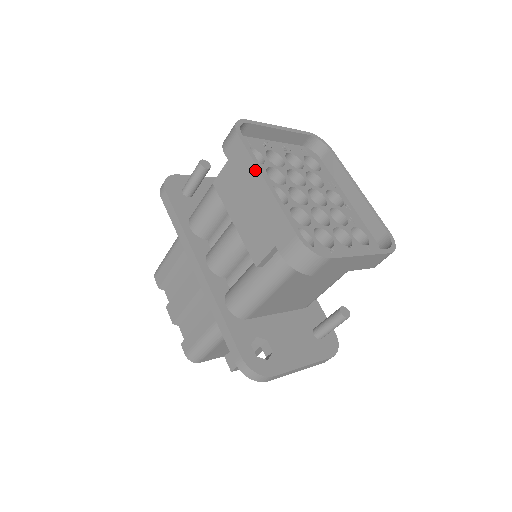
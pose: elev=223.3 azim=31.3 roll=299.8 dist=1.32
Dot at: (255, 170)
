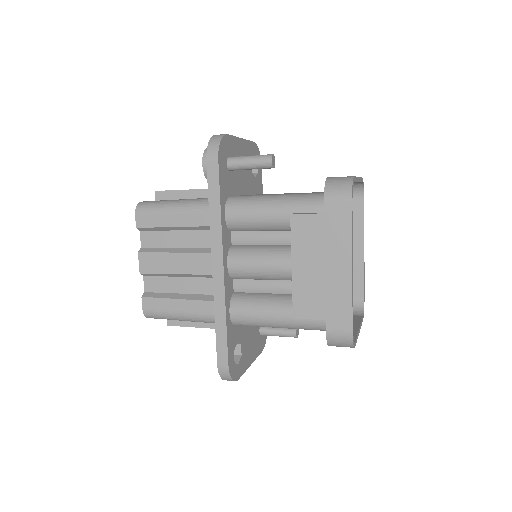
Dot at: (348, 250)
